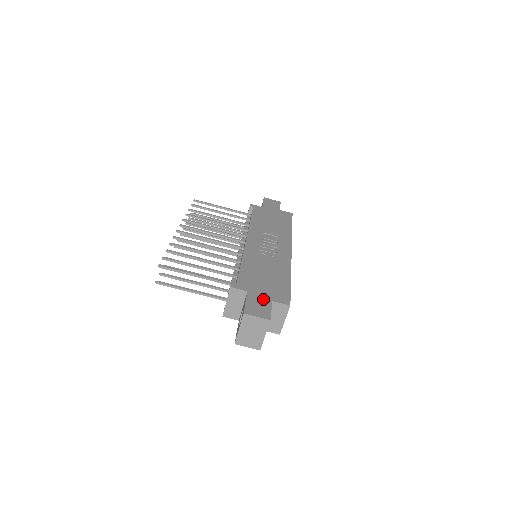
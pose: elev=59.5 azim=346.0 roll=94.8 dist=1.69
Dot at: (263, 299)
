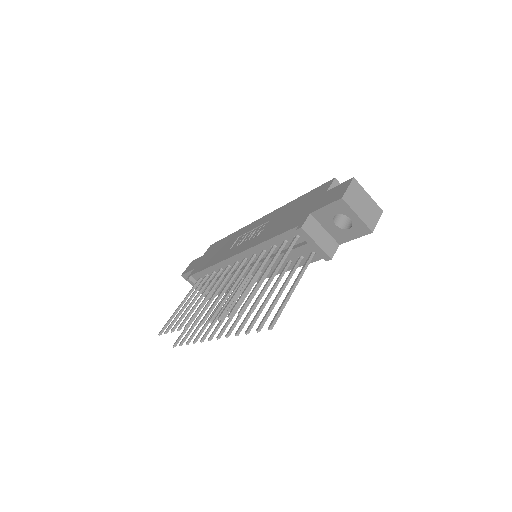
Dot at: (323, 198)
